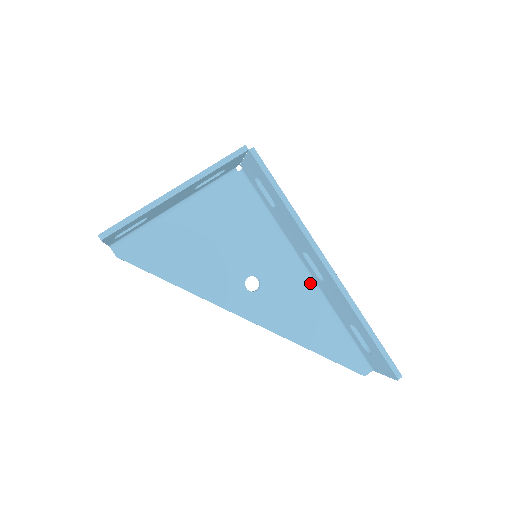
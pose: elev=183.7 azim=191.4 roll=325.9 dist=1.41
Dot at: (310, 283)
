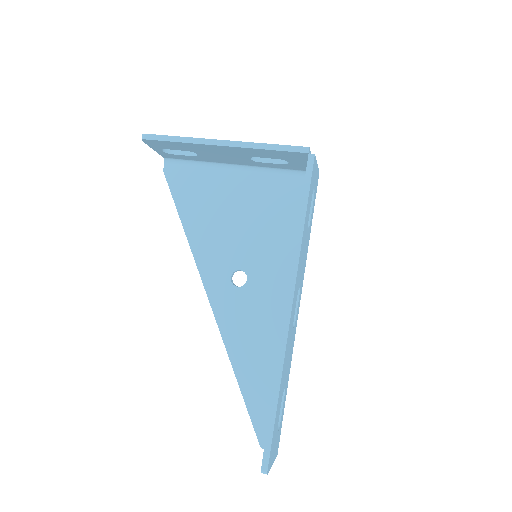
Dot at: occluded
